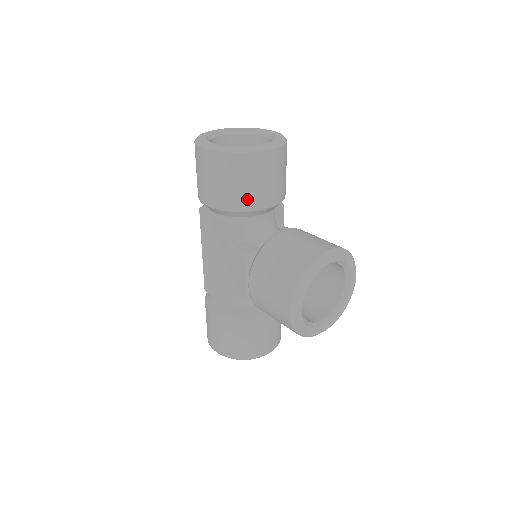
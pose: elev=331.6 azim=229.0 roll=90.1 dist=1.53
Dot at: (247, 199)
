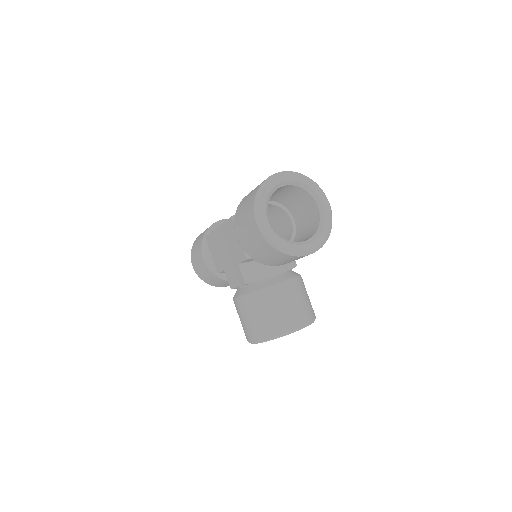
Dot at: (269, 262)
